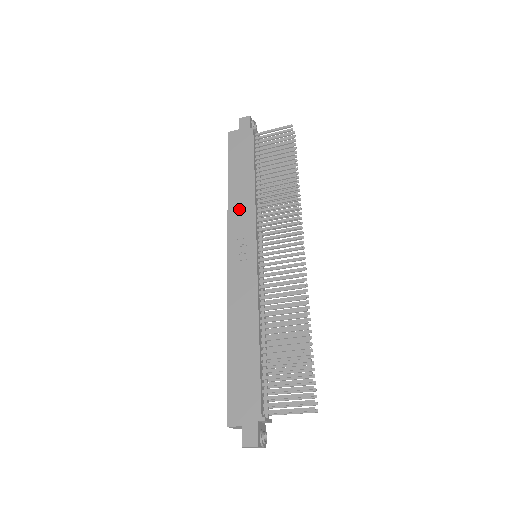
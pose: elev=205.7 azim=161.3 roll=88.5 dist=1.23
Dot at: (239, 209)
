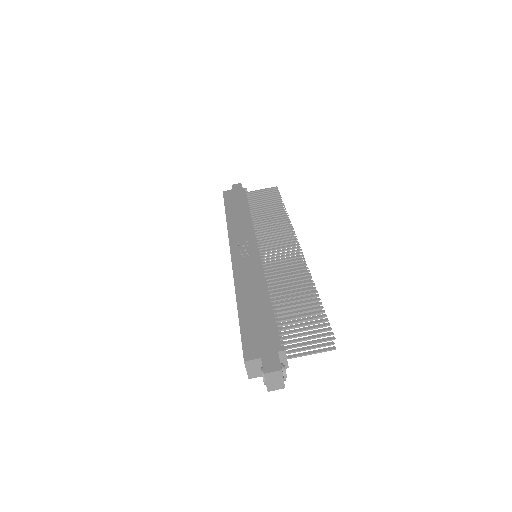
Dot at: (238, 227)
